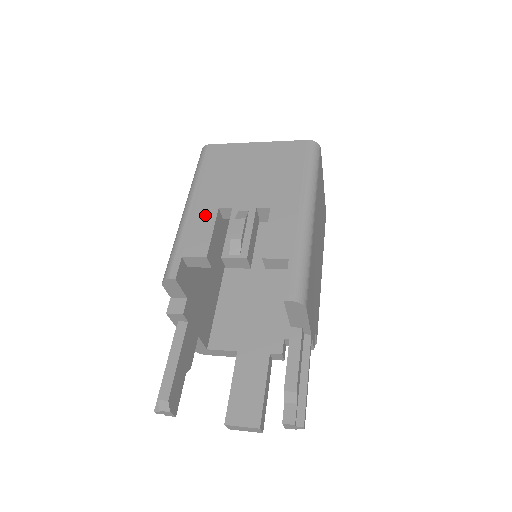
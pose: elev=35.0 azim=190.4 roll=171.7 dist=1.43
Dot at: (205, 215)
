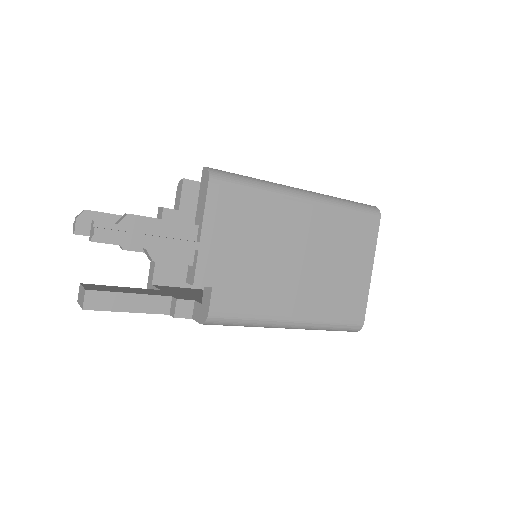
Dot at: occluded
